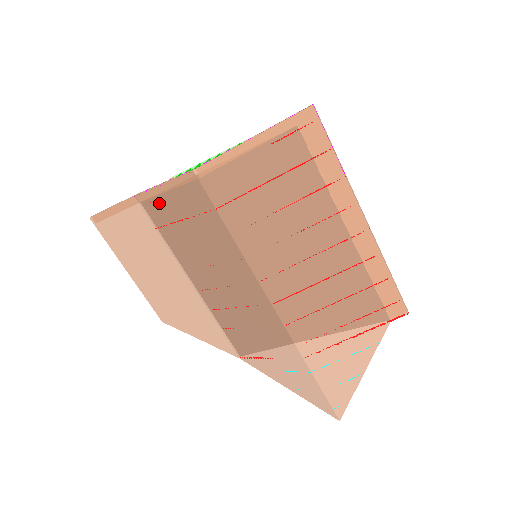
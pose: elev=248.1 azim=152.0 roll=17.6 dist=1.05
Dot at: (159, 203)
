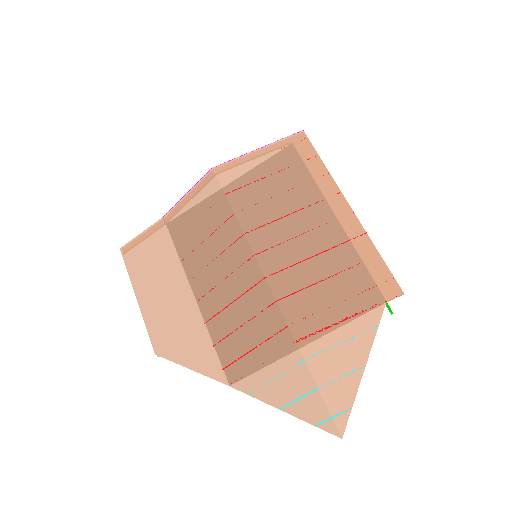
Dot at: (181, 213)
